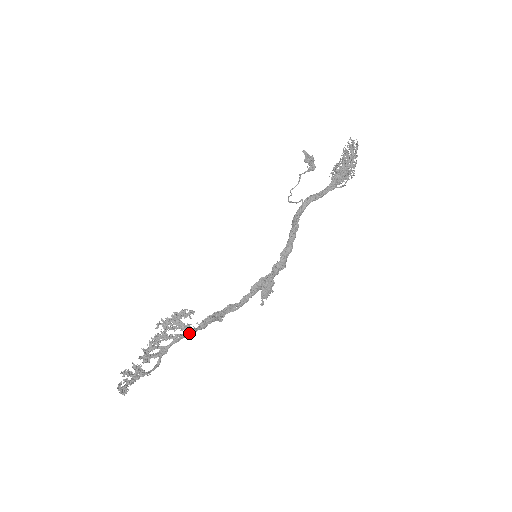
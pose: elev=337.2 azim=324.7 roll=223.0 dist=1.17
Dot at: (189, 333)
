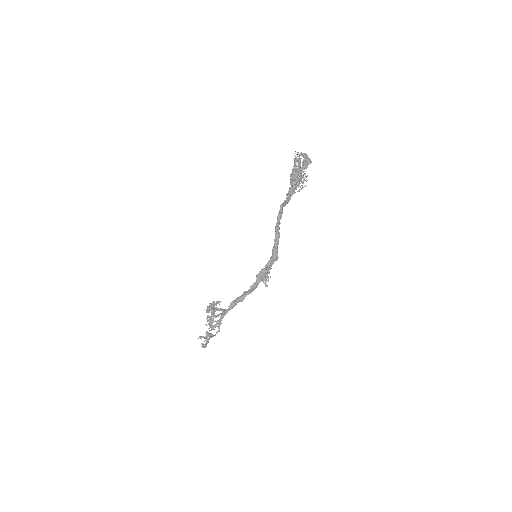
Dot at: (226, 312)
